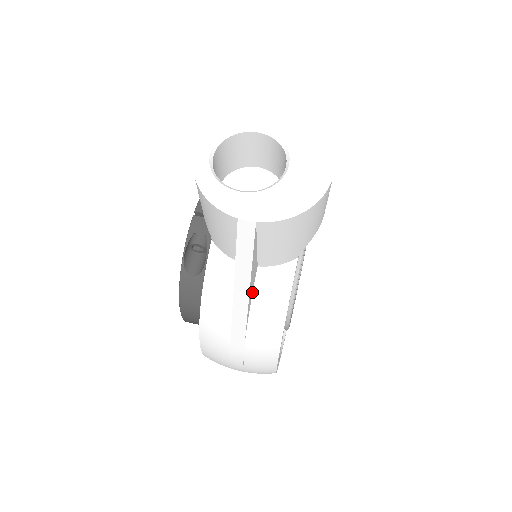
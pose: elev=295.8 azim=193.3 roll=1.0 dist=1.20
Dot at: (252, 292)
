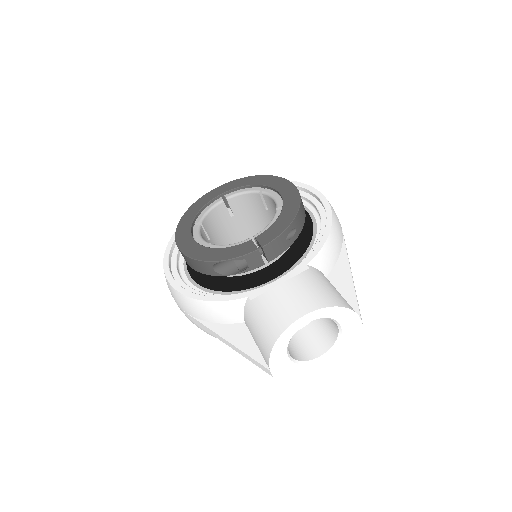
Dot at: occluded
